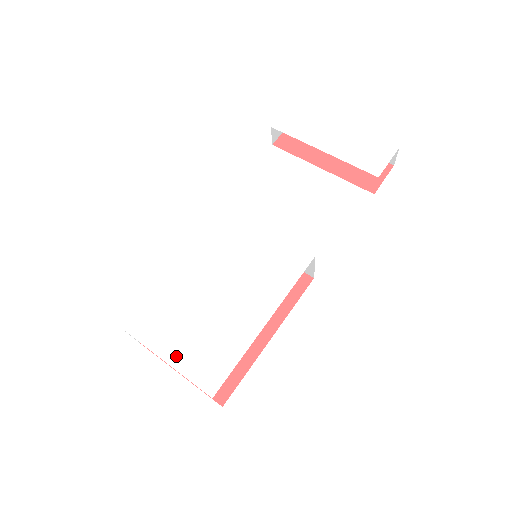
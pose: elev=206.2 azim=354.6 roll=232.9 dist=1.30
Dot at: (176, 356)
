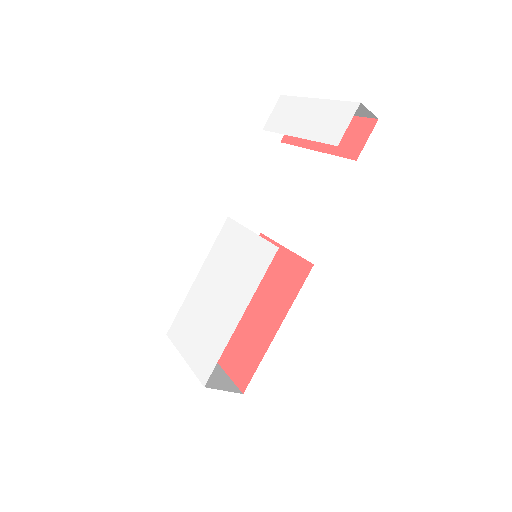
Dot at: (189, 353)
